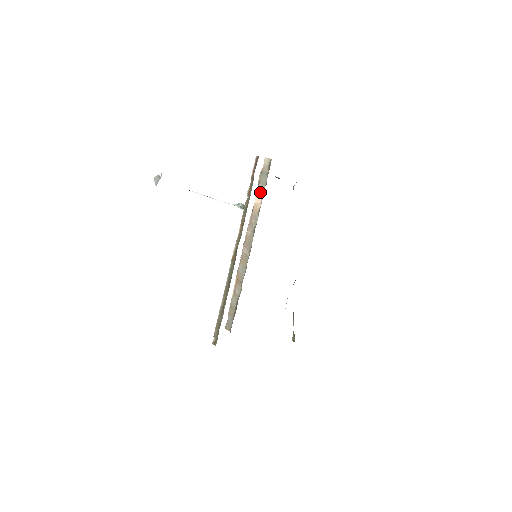
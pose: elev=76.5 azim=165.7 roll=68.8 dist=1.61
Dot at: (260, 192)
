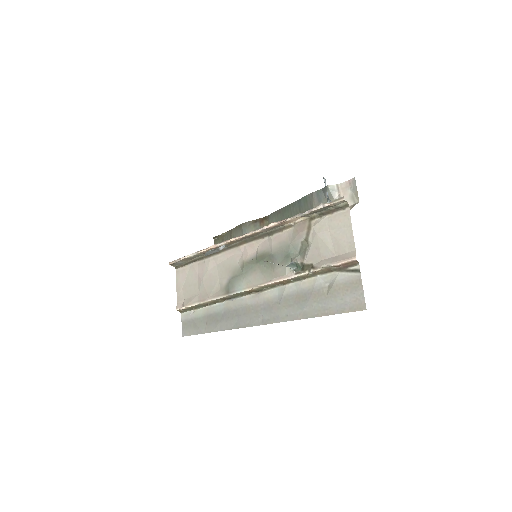
Dot at: (305, 216)
